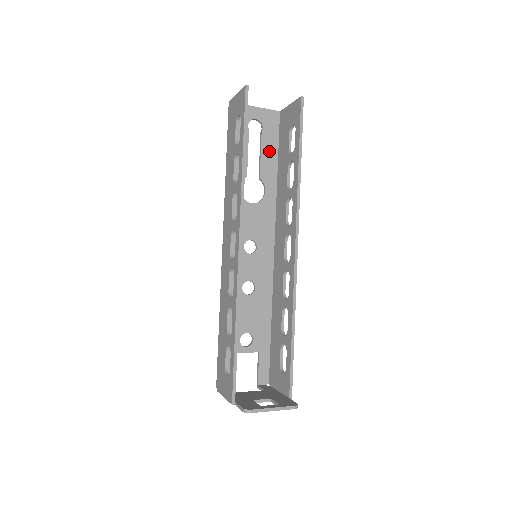
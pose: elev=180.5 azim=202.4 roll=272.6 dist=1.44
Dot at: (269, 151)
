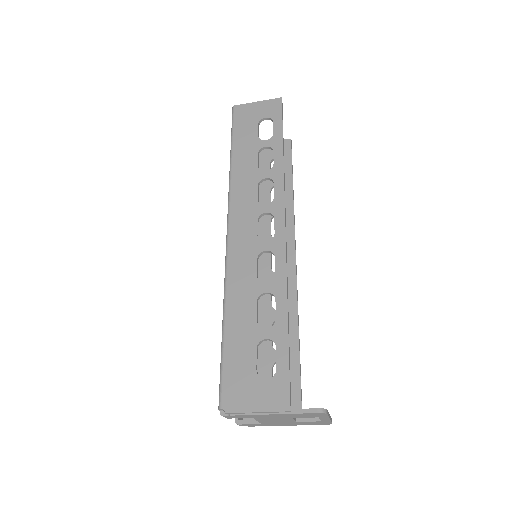
Dot at: occluded
